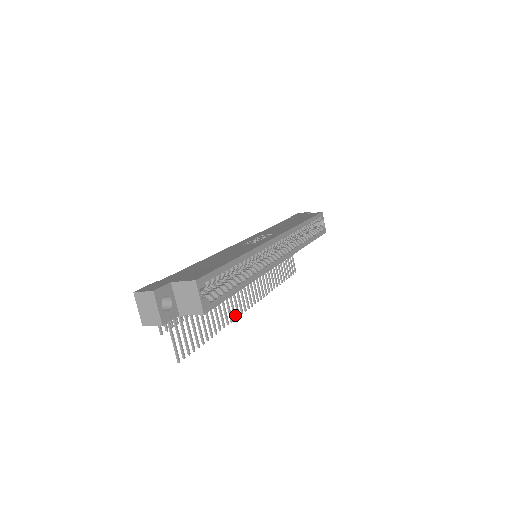
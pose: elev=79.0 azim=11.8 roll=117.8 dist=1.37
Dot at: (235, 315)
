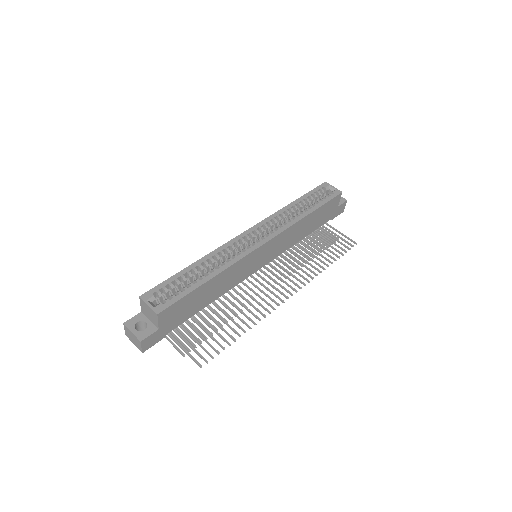
Dot at: (267, 310)
